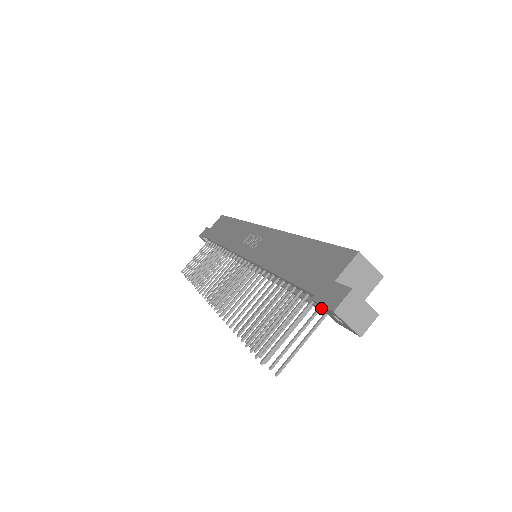
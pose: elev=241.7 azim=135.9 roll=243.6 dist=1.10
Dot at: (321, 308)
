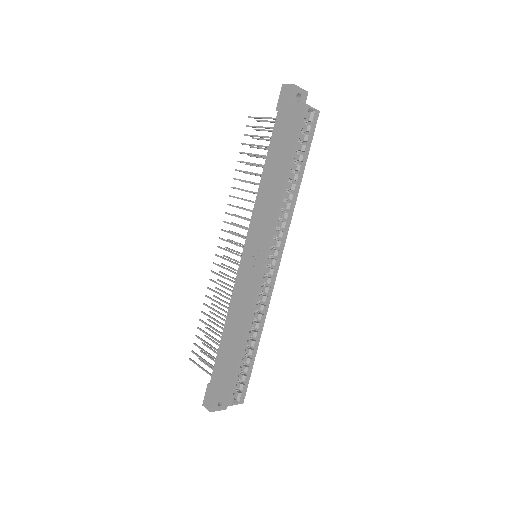
Dot at: occluded
